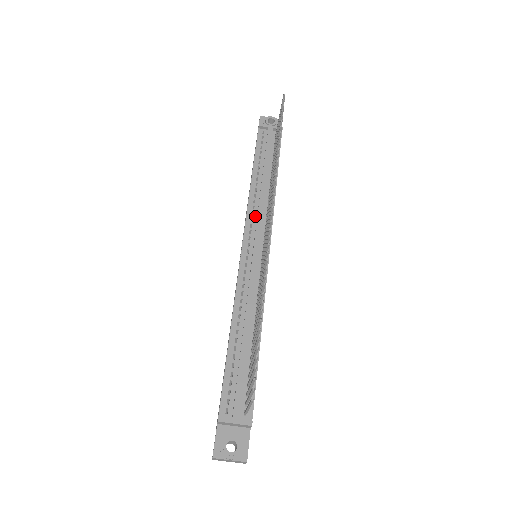
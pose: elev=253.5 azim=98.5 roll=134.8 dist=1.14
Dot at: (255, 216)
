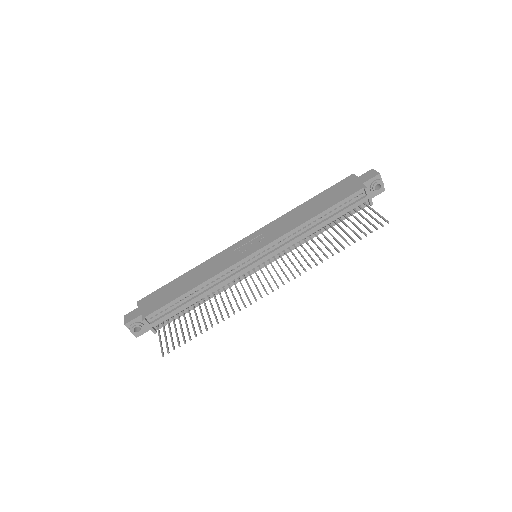
Dot at: (283, 242)
